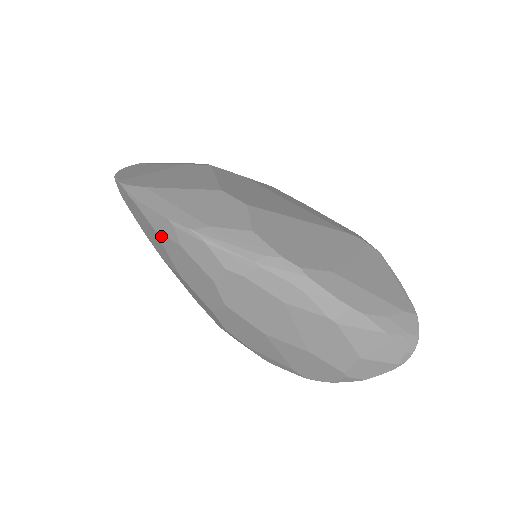
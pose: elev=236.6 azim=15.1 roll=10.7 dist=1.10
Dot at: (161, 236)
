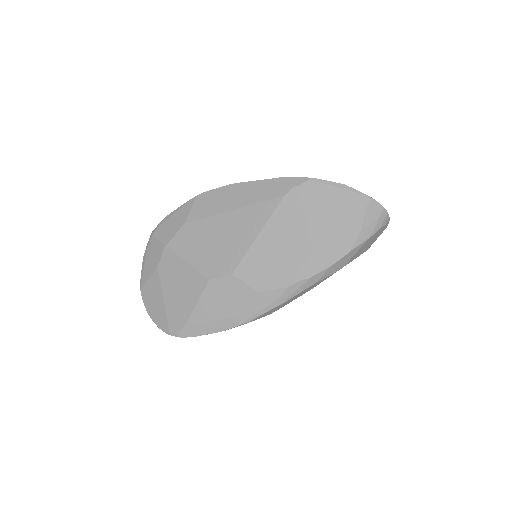
Dot at: occluded
